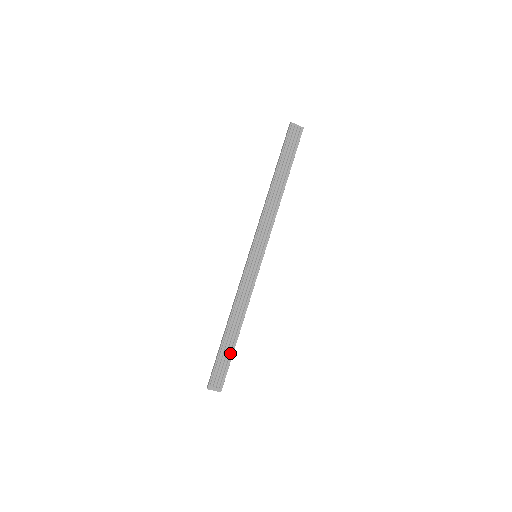
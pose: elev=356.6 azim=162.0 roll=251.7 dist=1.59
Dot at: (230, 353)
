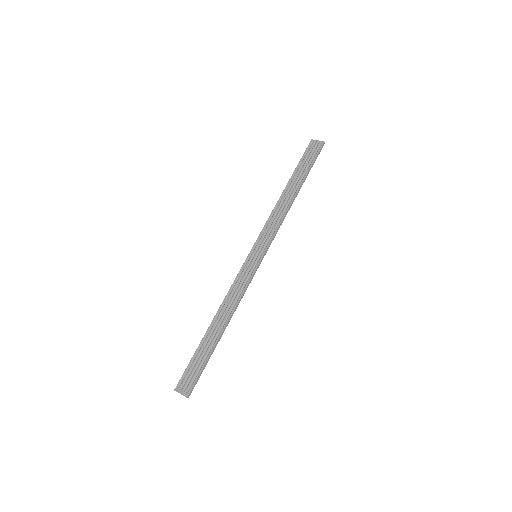
Dot at: (207, 354)
